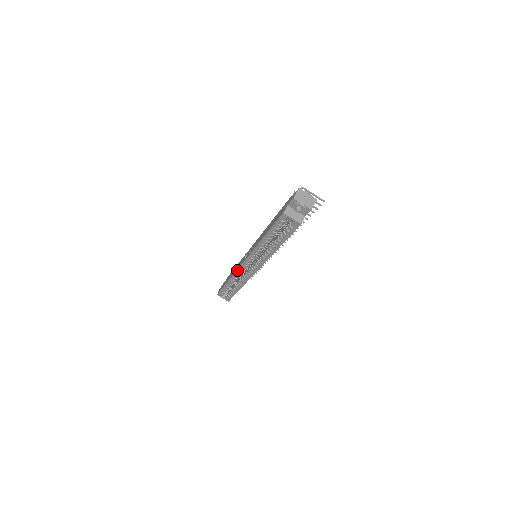
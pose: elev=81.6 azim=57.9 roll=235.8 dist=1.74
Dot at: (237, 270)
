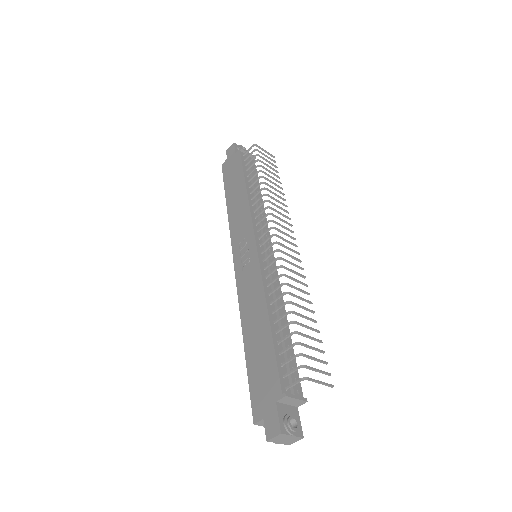
Dot at: (231, 242)
